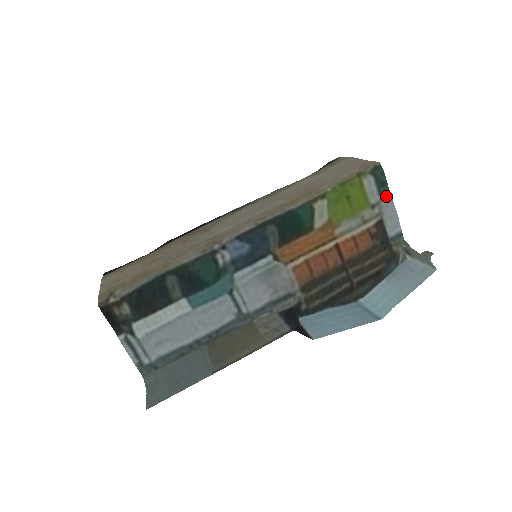
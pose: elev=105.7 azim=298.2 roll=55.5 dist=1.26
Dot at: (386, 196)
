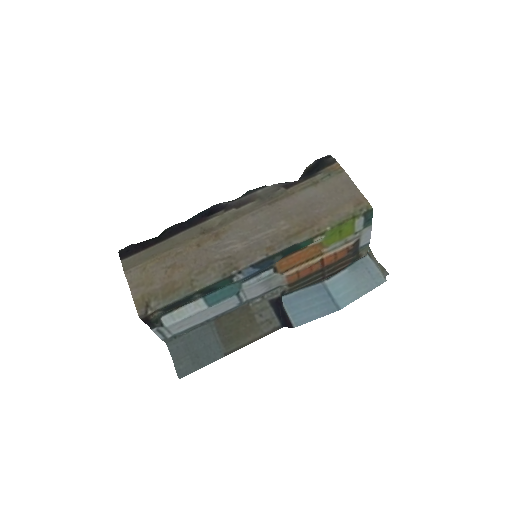
Dot at: (368, 226)
